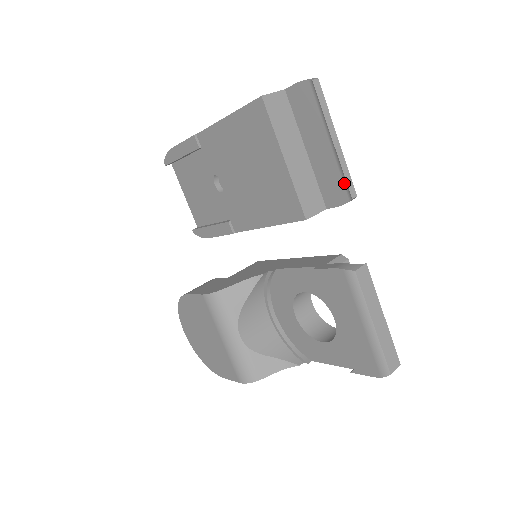
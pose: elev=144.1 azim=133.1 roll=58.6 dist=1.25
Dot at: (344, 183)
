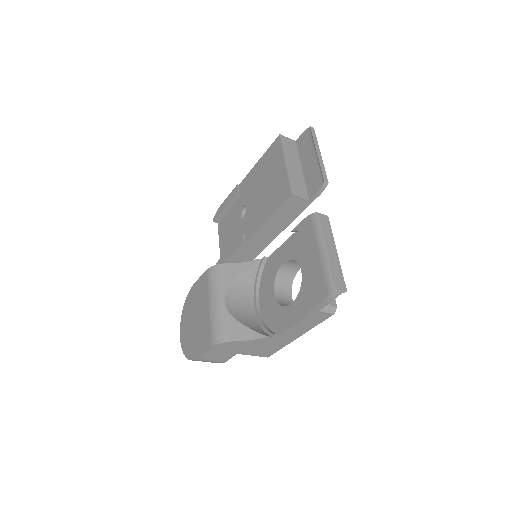
Dot at: (321, 174)
